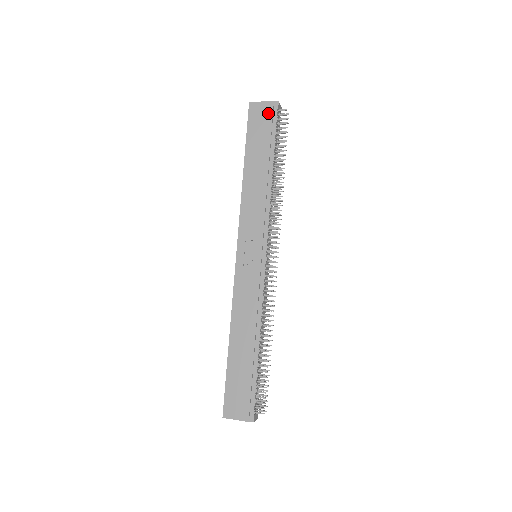
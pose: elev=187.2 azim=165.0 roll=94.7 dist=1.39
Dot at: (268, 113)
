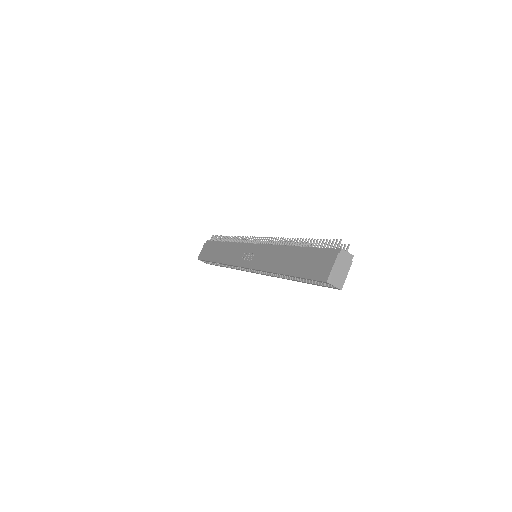
Dot at: (206, 246)
